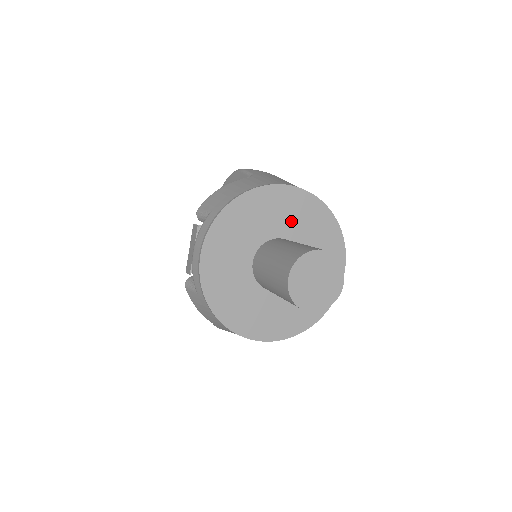
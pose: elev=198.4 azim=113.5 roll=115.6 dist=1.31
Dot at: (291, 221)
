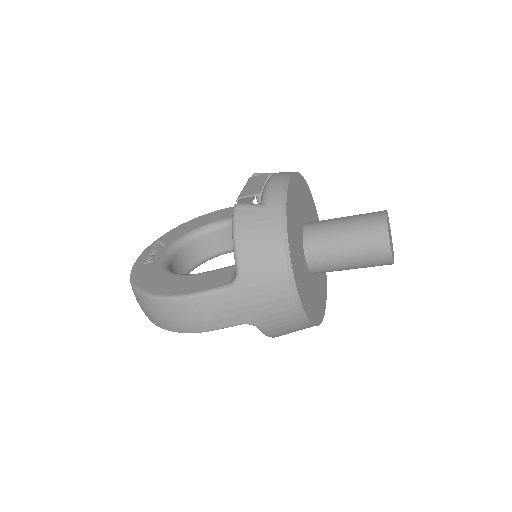
Dot at: occluded
